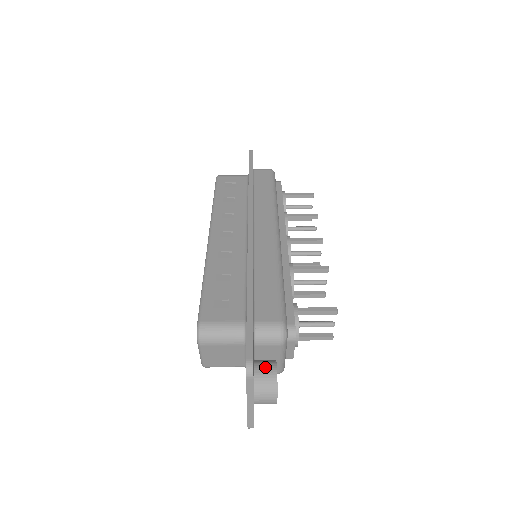
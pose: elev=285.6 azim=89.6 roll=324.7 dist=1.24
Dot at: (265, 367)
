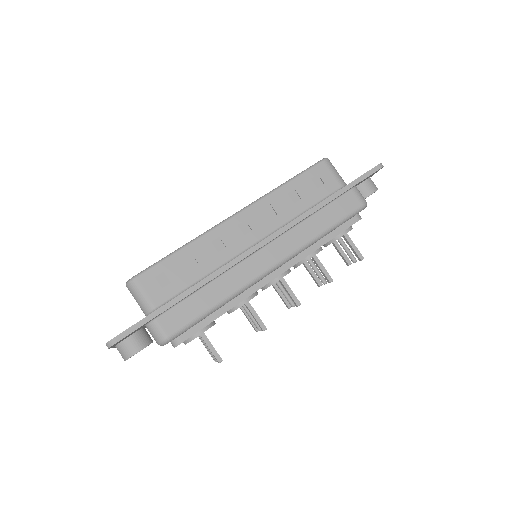
Dot at: (135, 343)
